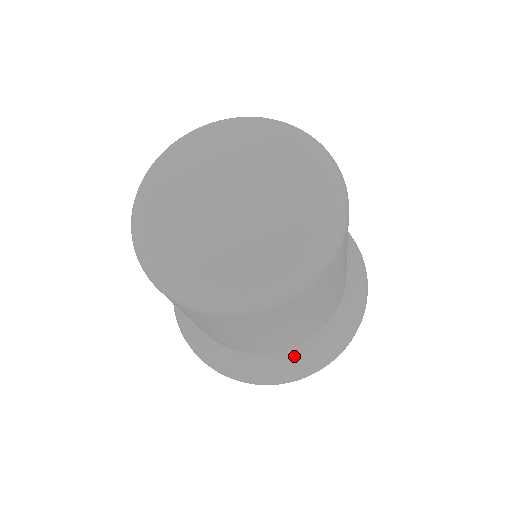
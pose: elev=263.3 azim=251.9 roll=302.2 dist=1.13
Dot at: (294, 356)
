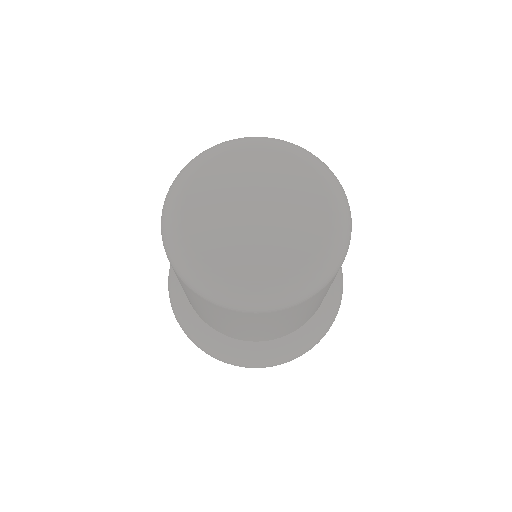
Dot at: (258, 348)
